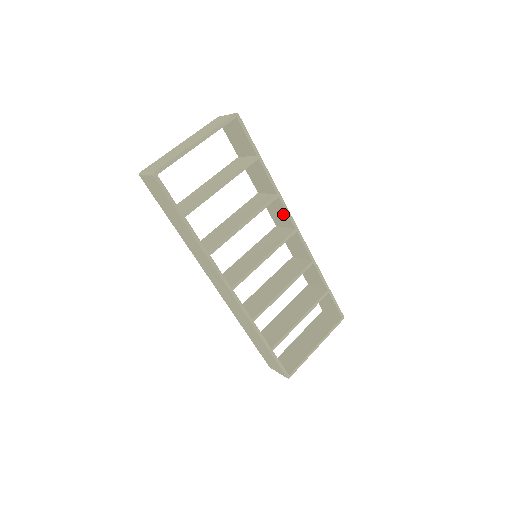
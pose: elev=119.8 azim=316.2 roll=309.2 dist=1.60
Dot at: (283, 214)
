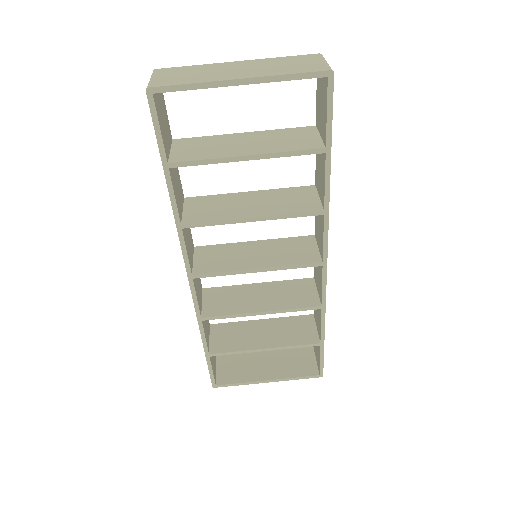
Dot at: (321, 235)
